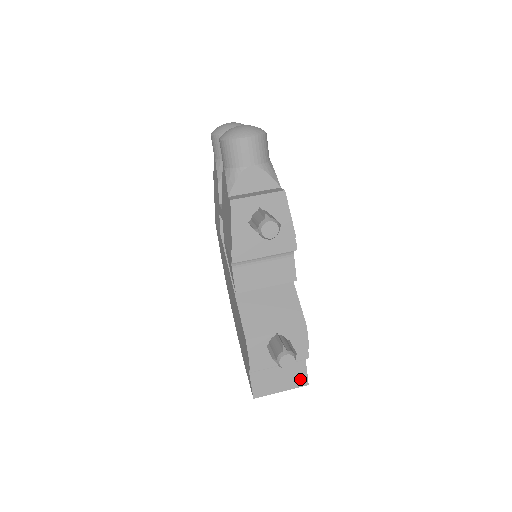
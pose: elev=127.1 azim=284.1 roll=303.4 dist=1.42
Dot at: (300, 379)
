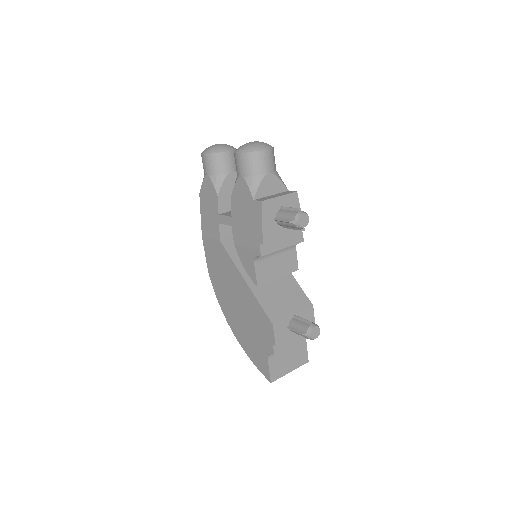
Dot at: (303, 358)
